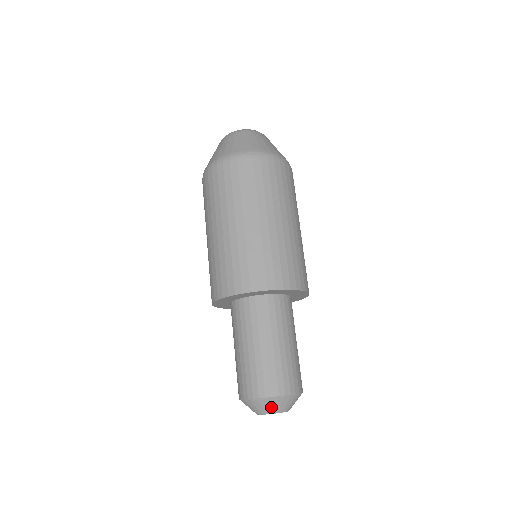
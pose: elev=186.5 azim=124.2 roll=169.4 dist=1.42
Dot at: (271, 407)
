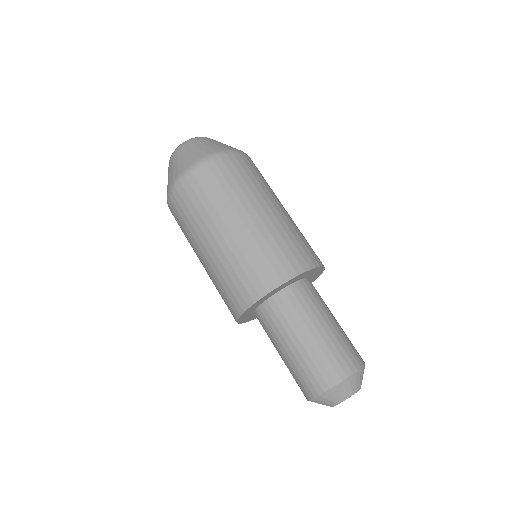
Dot at: (349, 389)
